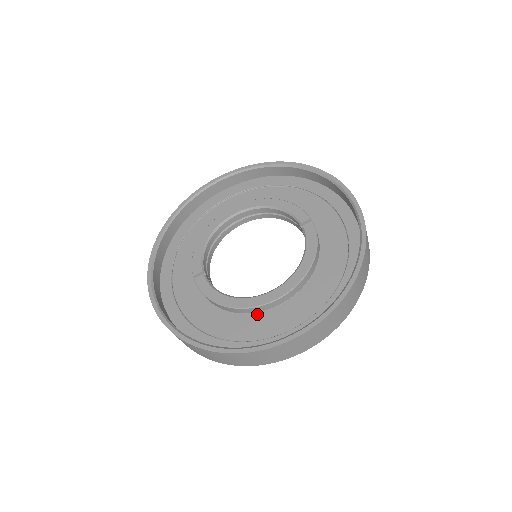
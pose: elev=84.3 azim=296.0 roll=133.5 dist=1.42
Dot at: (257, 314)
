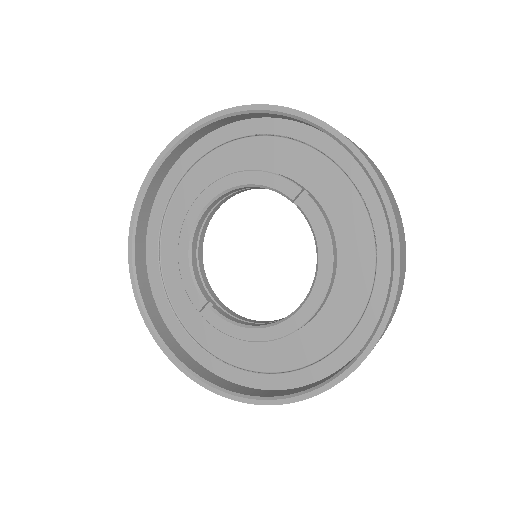
Dot at: (294, 333)
